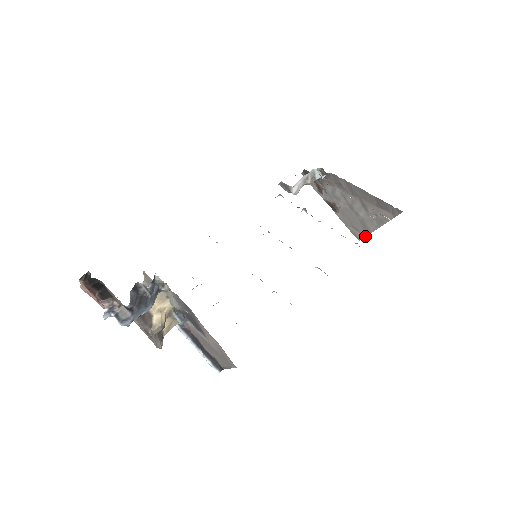
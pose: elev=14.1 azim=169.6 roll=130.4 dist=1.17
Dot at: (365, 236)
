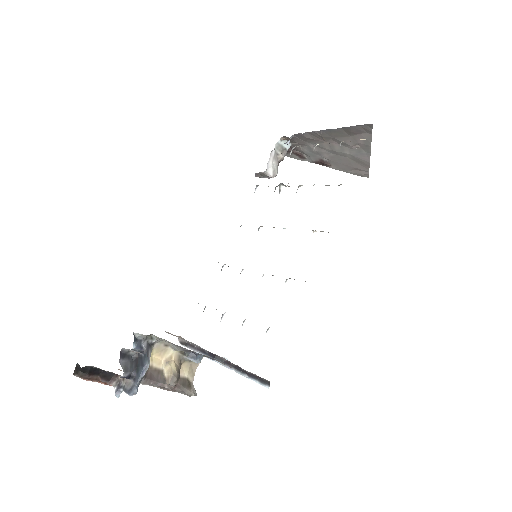
Dot at: (368, 170)
